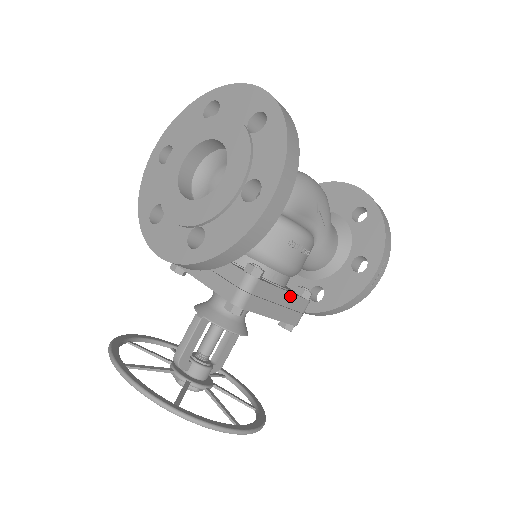
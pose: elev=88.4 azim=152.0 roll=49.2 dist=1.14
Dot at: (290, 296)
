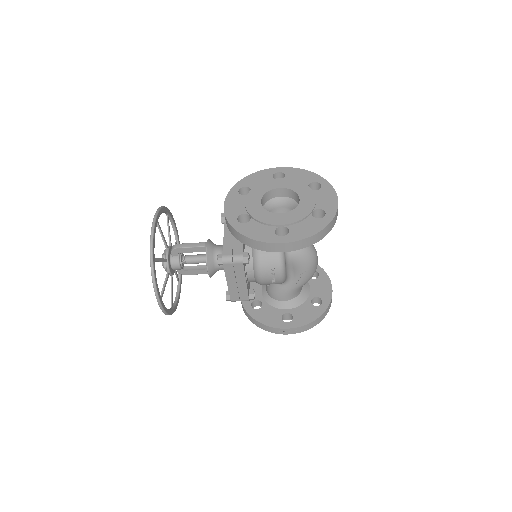
Dot at: (245, 286)
